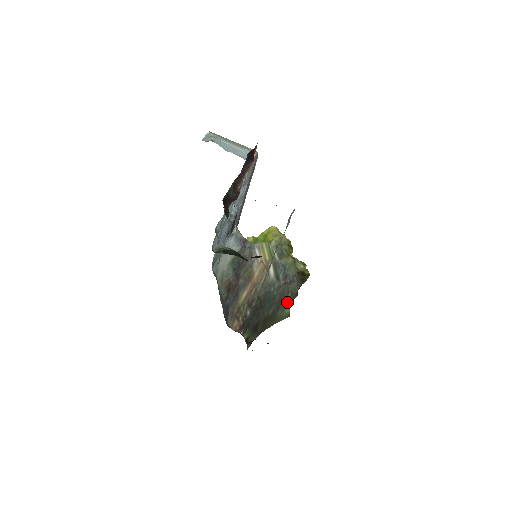
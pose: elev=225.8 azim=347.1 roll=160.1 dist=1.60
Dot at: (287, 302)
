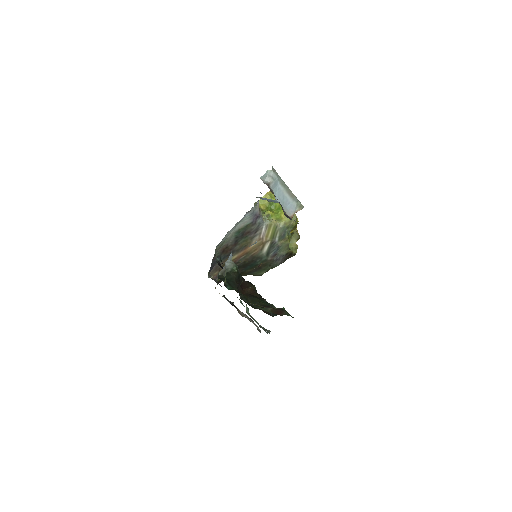
Dot at: (265, 270)
